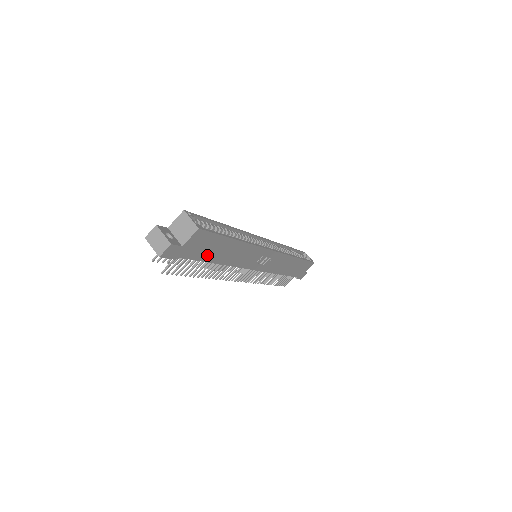
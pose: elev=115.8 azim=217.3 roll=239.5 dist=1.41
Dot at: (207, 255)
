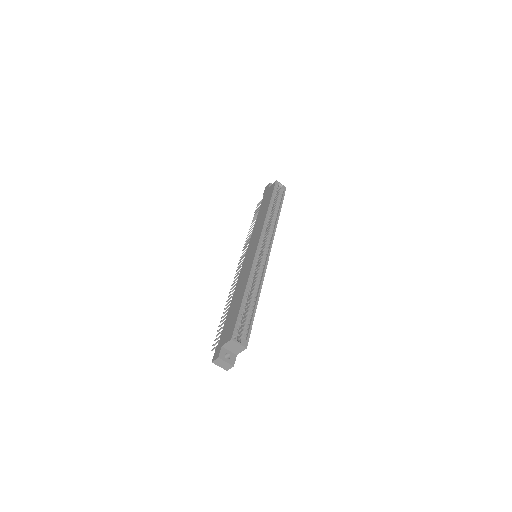
Dot at: occluded
